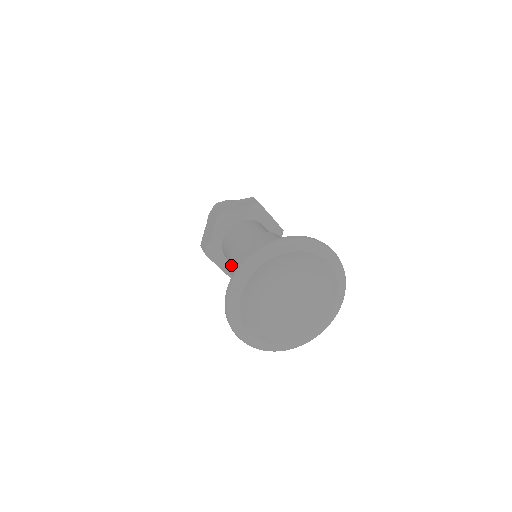
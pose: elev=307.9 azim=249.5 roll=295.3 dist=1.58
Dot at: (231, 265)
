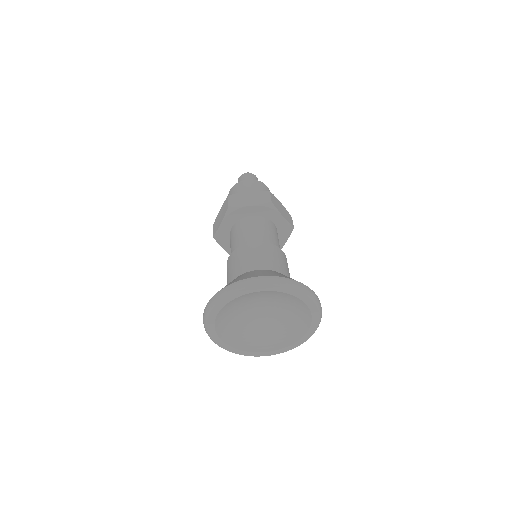
Dot at: (227, 266)
